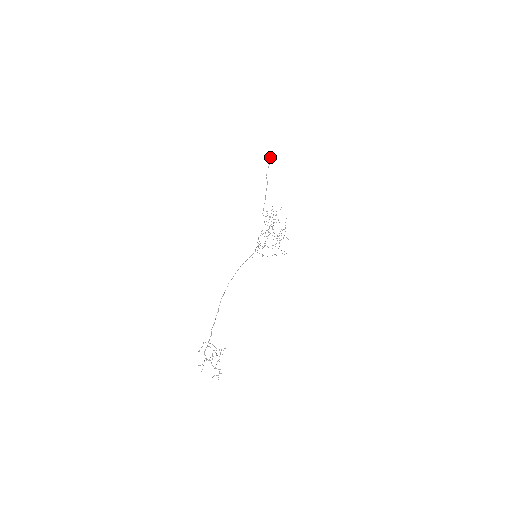
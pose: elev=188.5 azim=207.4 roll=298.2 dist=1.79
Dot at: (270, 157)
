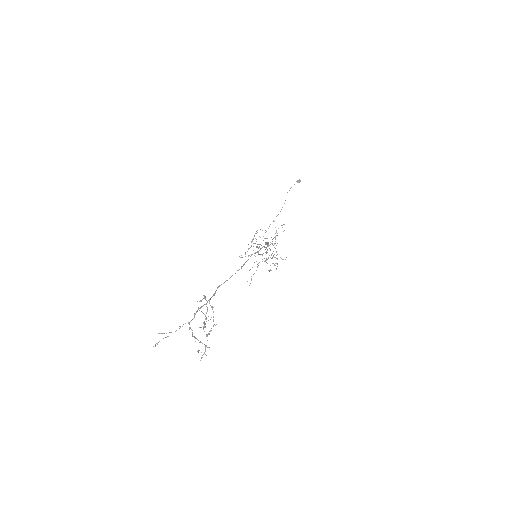
Dot at: (298, 180)
